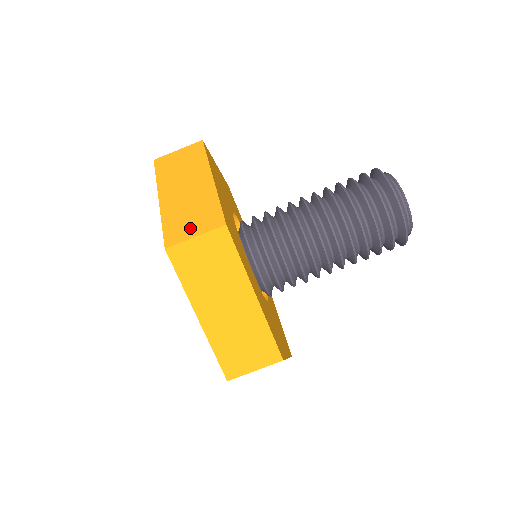
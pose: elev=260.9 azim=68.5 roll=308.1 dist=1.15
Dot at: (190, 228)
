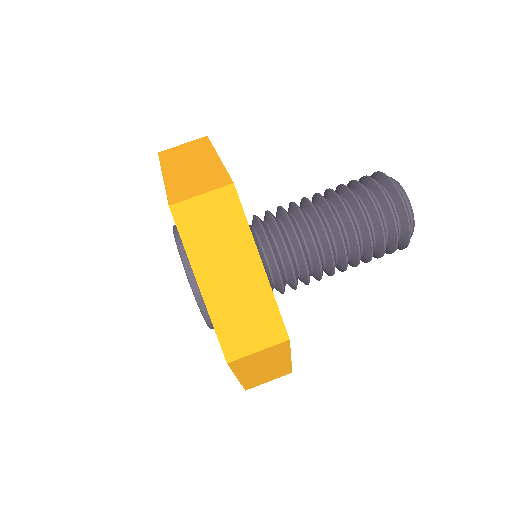
Dot at: (196, 189)
